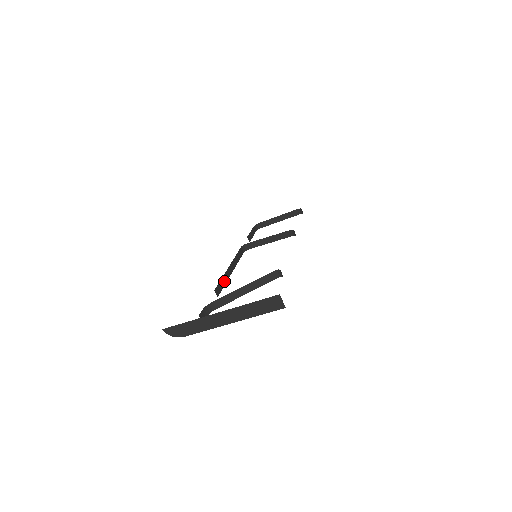
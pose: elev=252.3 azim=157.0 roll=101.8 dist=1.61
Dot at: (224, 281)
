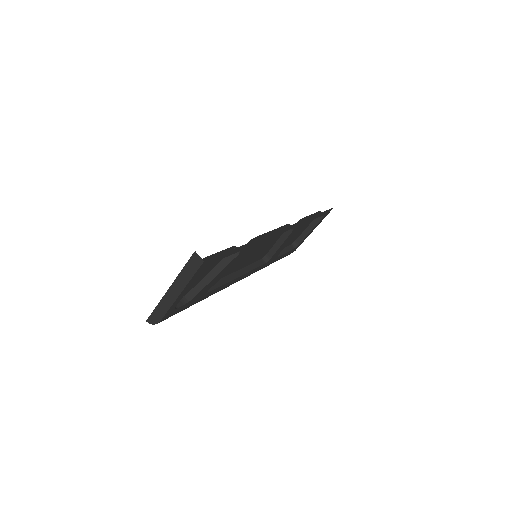
Dot at: (223, 282)
